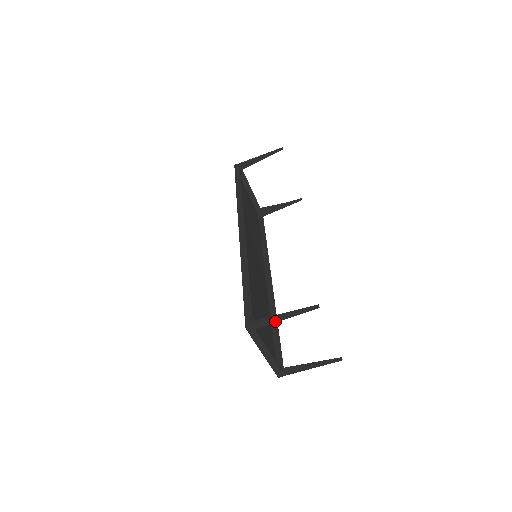
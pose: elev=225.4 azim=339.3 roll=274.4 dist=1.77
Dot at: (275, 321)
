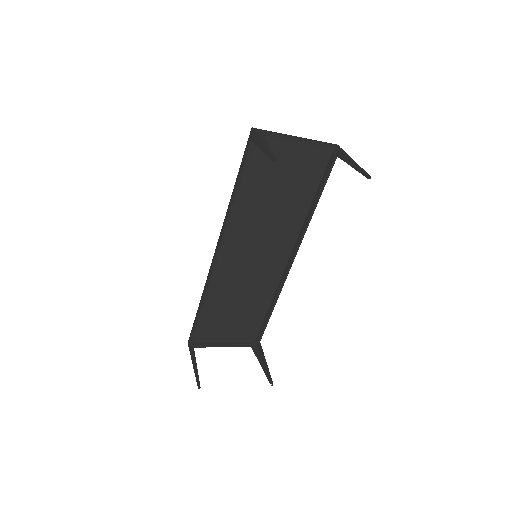
Dot at: (194, 360)
